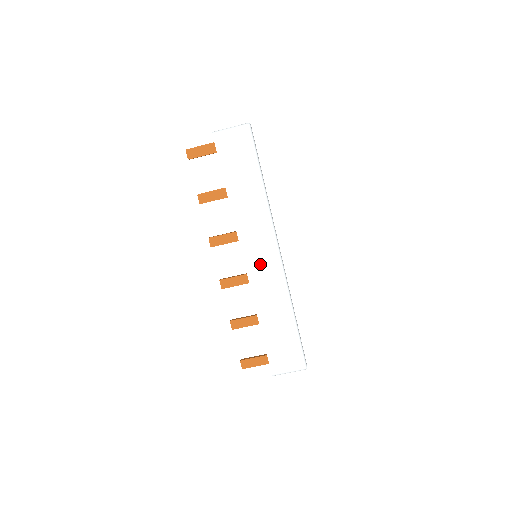
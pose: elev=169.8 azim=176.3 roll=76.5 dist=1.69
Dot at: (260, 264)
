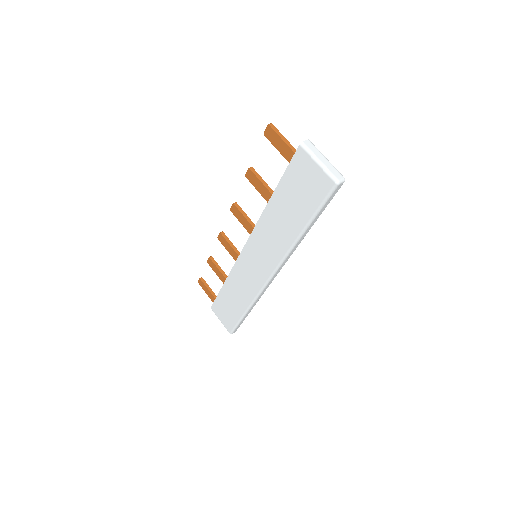
Dot at: (251, 265)
